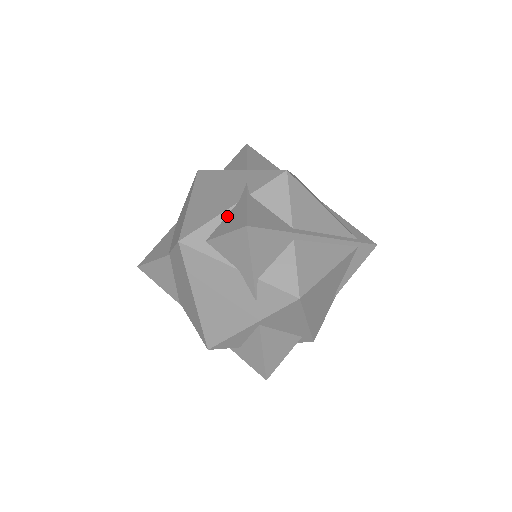
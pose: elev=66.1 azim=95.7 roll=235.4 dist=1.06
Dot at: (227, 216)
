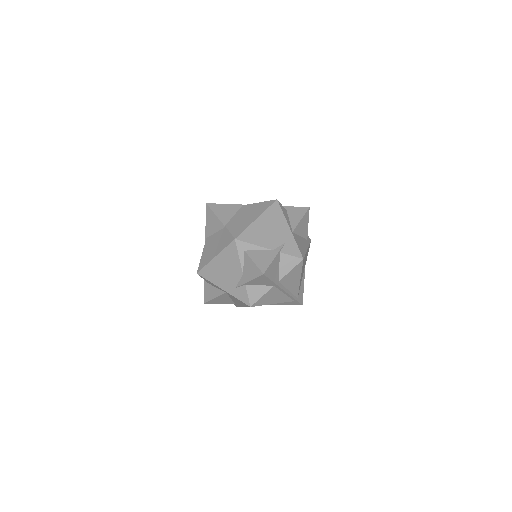
Dot at: (263, 251)
